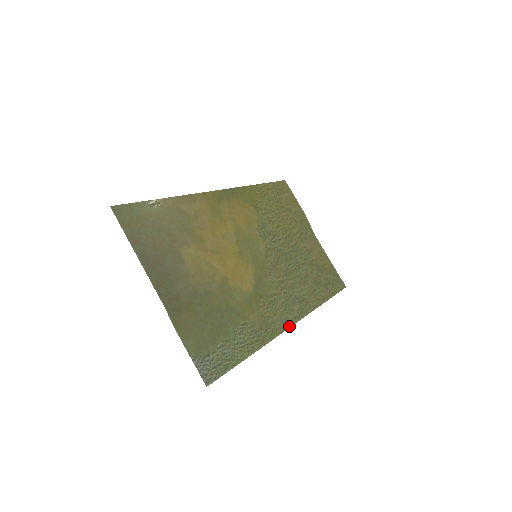
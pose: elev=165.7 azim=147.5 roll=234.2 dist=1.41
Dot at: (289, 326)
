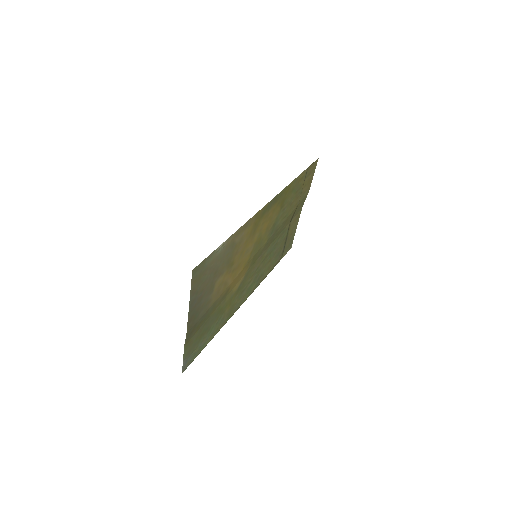
Dot at: occluded
